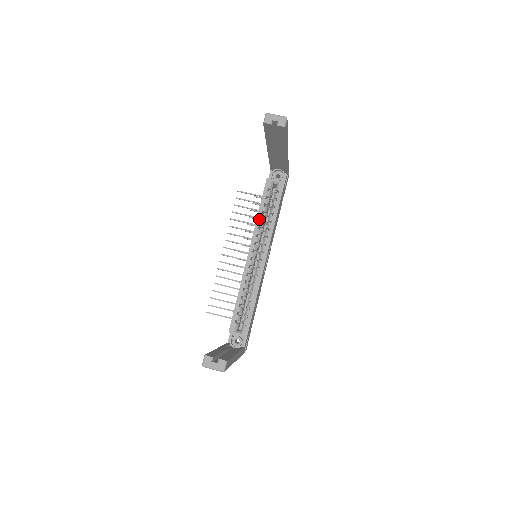
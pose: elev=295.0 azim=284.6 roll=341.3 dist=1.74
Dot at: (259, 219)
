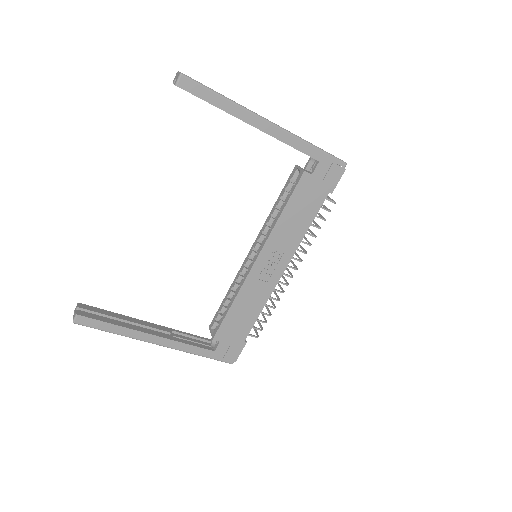
Dot at: (271, 213)
